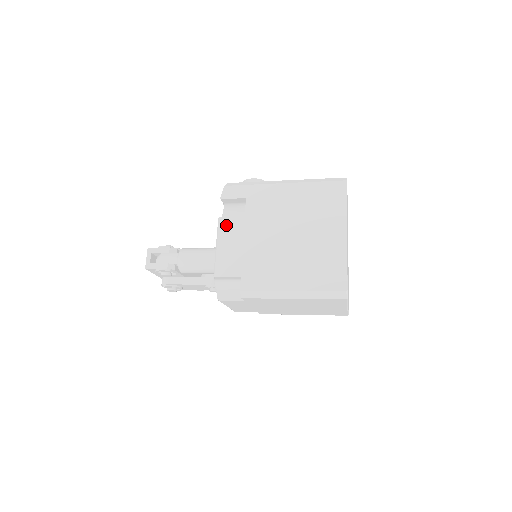
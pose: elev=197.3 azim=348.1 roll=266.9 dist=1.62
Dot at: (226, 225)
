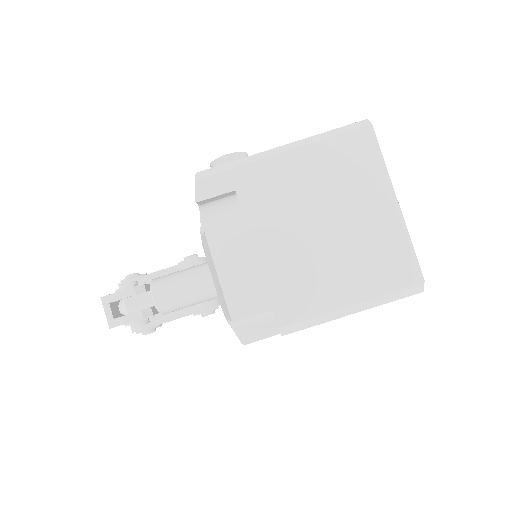
Dot at: (221, 240)
